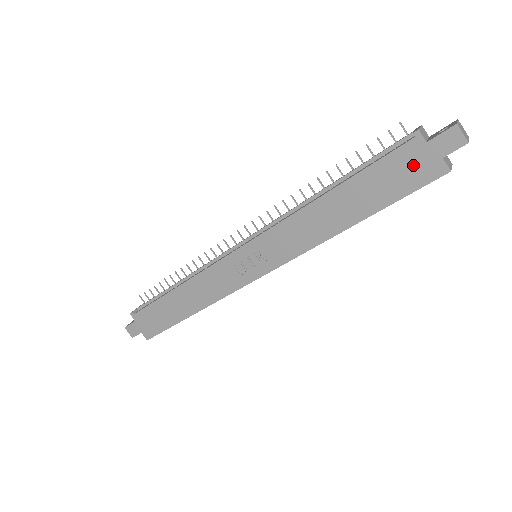
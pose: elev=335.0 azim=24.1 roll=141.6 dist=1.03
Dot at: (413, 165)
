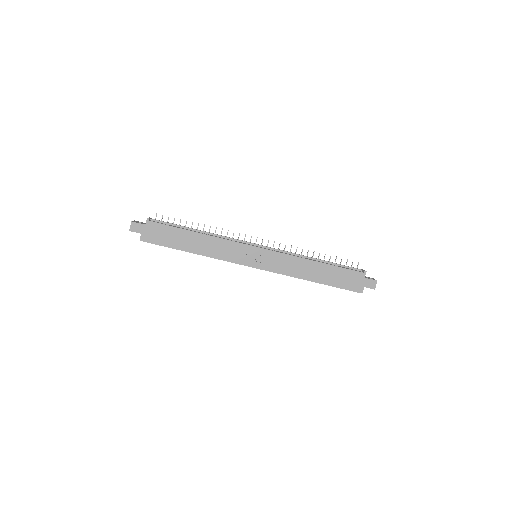
Dot at: (354, 281)
